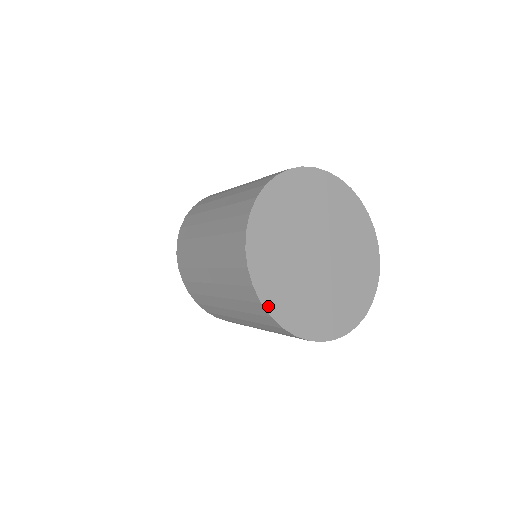
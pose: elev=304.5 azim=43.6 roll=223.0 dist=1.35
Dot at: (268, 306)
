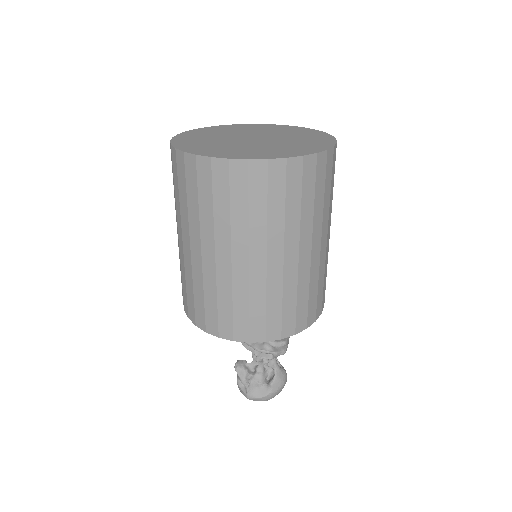
Dot at: (175, 139)
